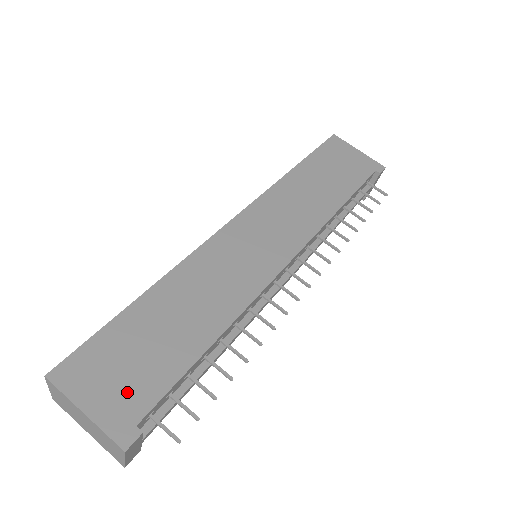
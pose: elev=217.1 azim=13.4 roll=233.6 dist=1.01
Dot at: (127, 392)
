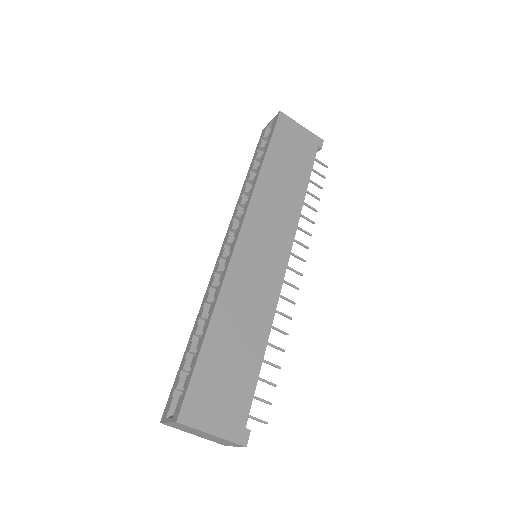
Dot at: (231, 409)
